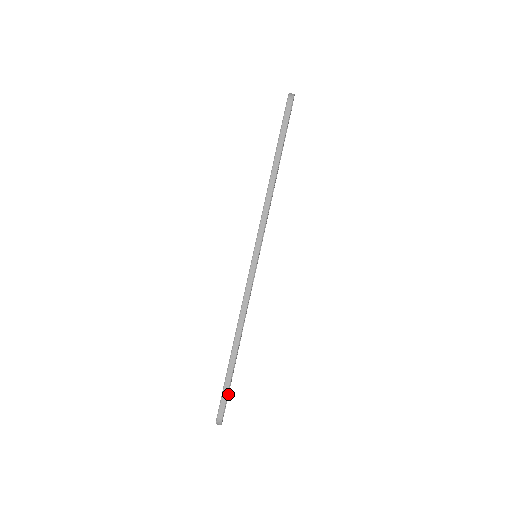
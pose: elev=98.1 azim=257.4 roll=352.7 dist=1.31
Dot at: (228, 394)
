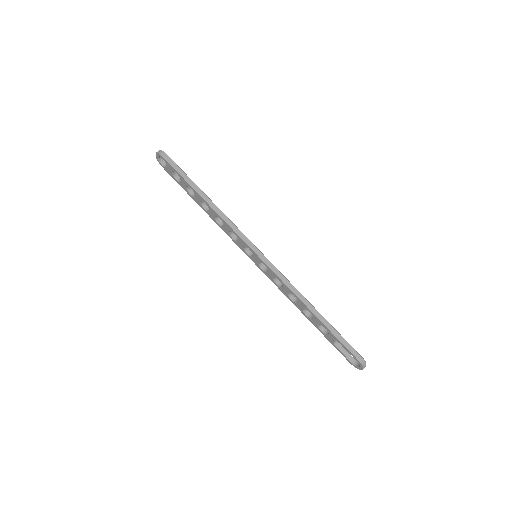
Dot at: (344, 348)
